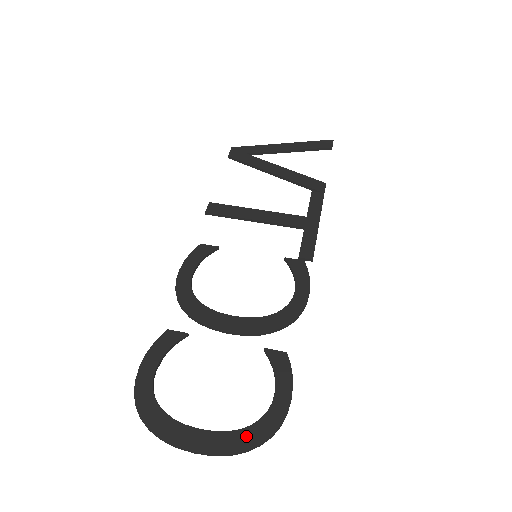
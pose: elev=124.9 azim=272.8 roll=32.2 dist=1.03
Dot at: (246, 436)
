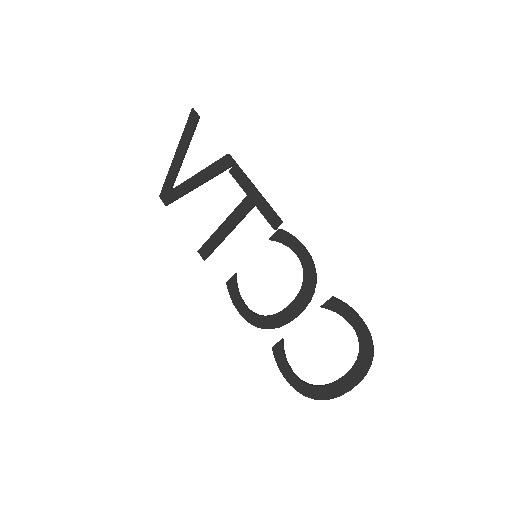
Dot at: (362, 360)
